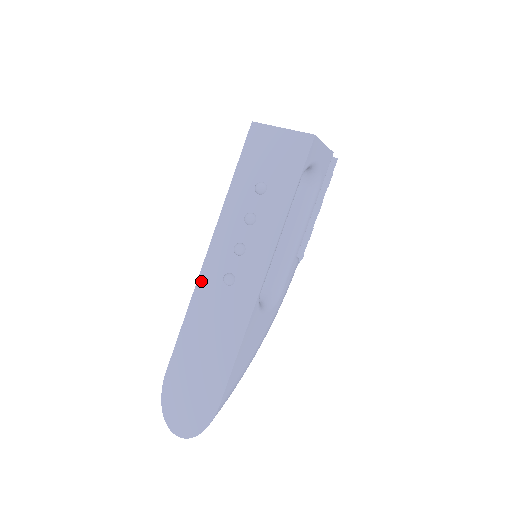
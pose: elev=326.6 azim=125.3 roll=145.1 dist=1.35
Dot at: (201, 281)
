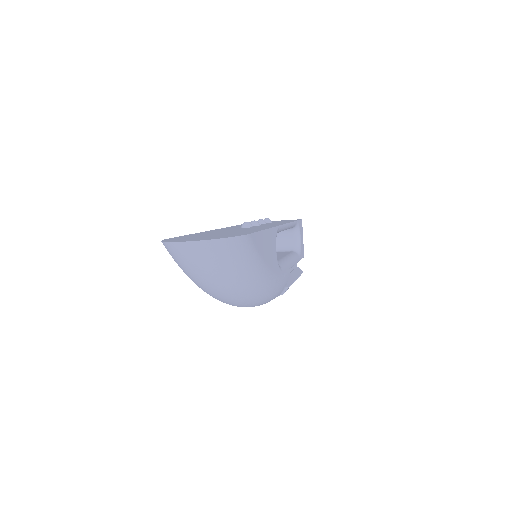
Dot at: occluded
